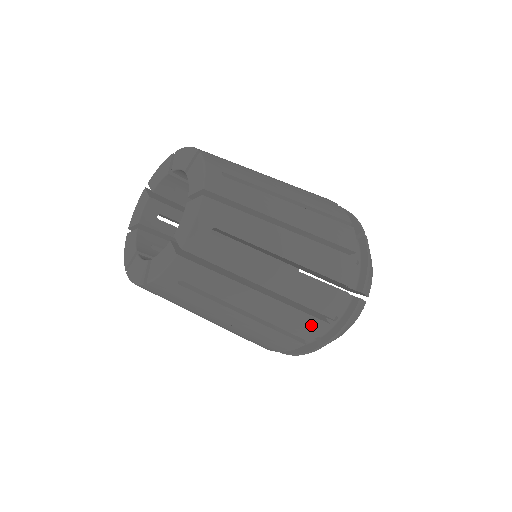
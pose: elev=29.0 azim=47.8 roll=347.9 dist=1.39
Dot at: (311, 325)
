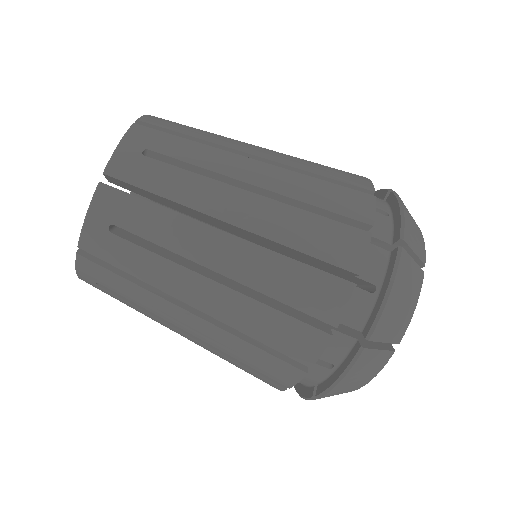
Dot at: (351, 197)
